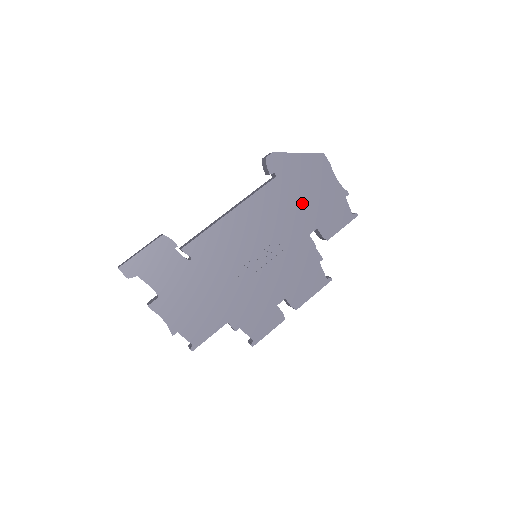
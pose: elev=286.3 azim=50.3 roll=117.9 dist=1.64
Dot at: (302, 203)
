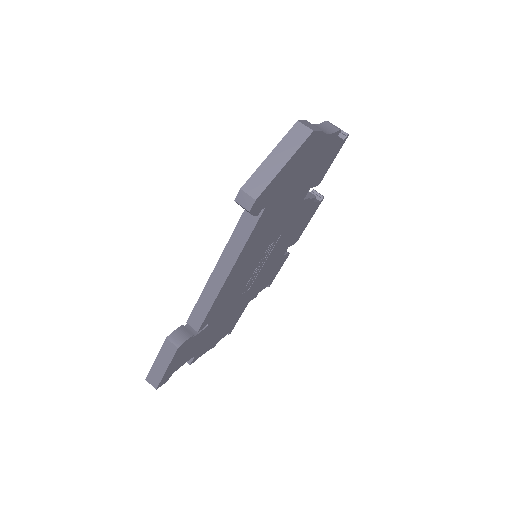
Dot at: (294, 192)
